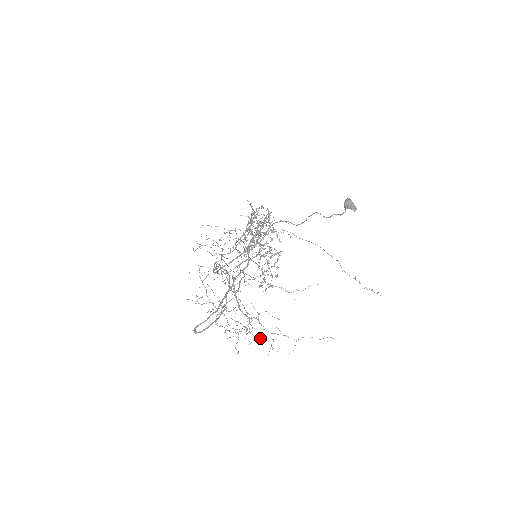
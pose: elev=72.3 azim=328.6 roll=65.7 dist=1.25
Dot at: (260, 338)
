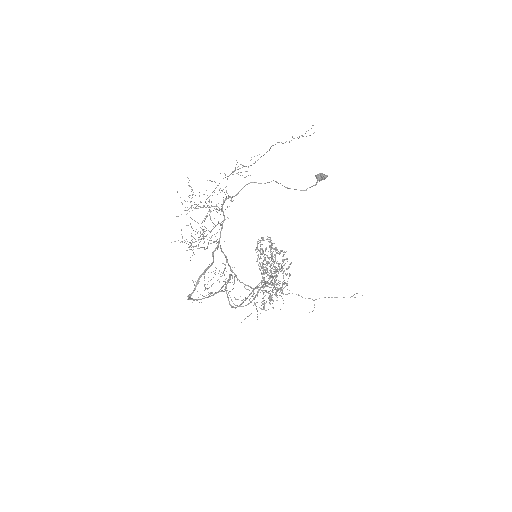
Dot at: occluded
